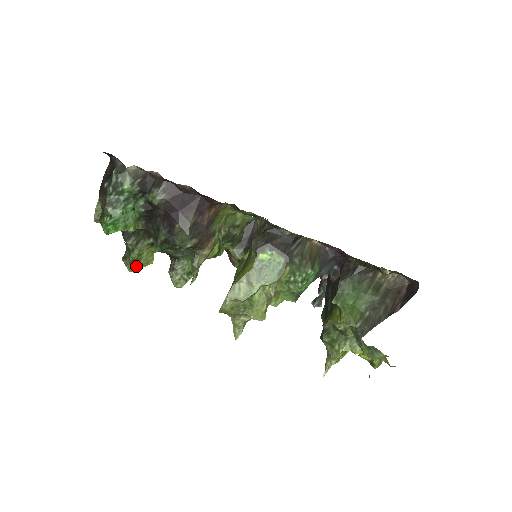
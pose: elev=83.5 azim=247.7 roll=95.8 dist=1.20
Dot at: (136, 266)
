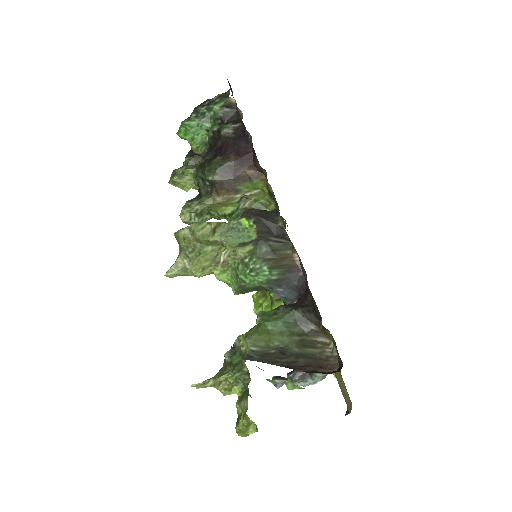
Dot at: (174, 179)
